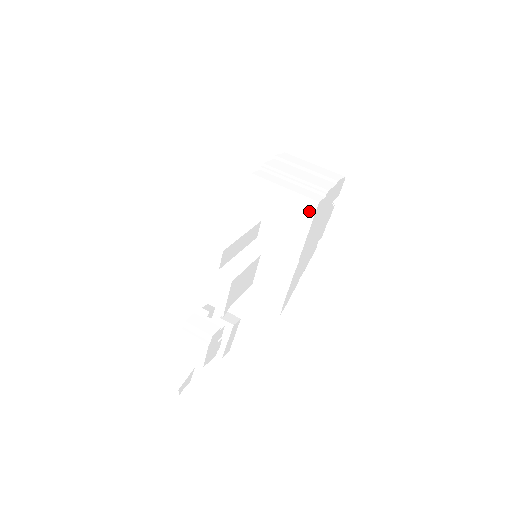
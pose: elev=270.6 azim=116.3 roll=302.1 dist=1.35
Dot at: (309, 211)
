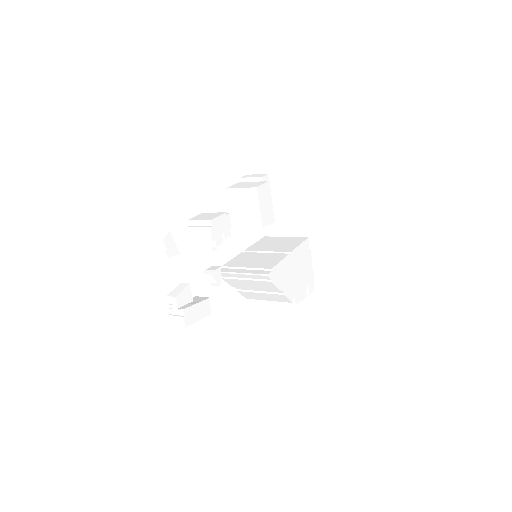
Dot at: (301, 240)
